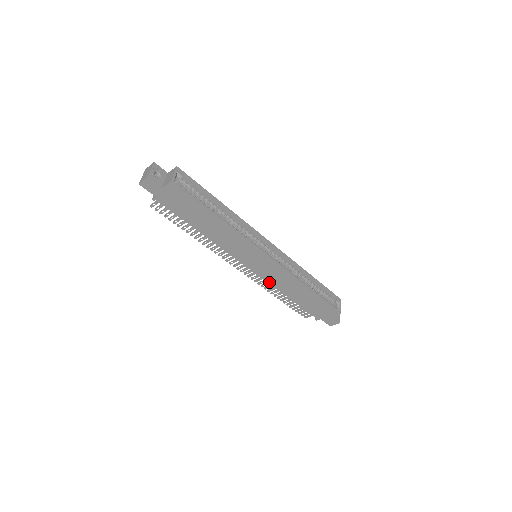
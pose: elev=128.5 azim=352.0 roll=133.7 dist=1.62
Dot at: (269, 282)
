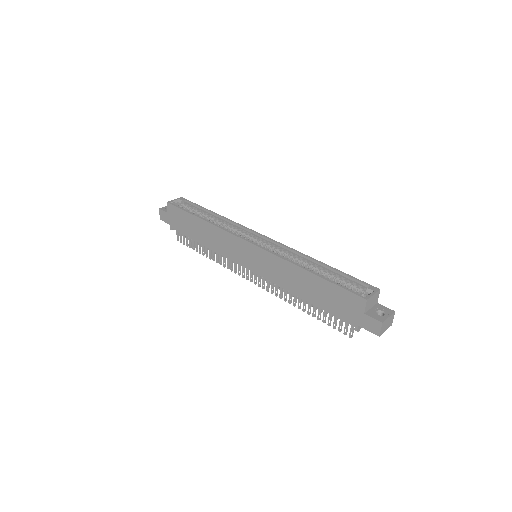
Dot at: (274, 282)
